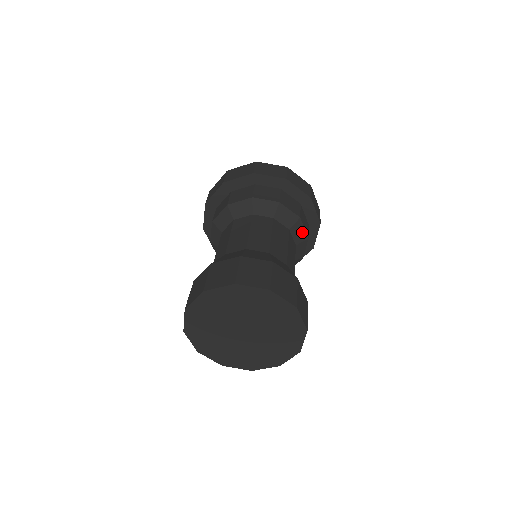
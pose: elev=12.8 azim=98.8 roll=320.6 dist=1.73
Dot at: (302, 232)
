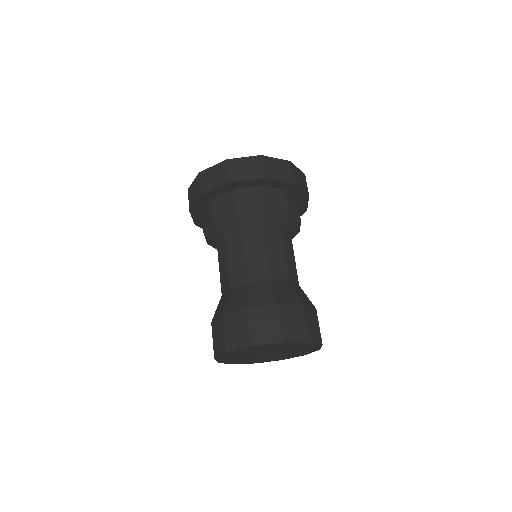
Dot at: (298, 230)
